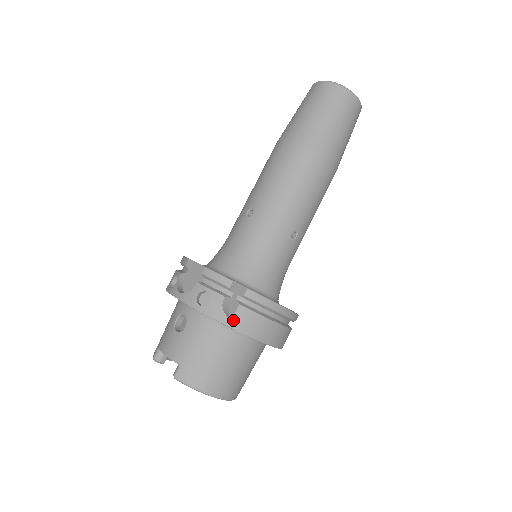
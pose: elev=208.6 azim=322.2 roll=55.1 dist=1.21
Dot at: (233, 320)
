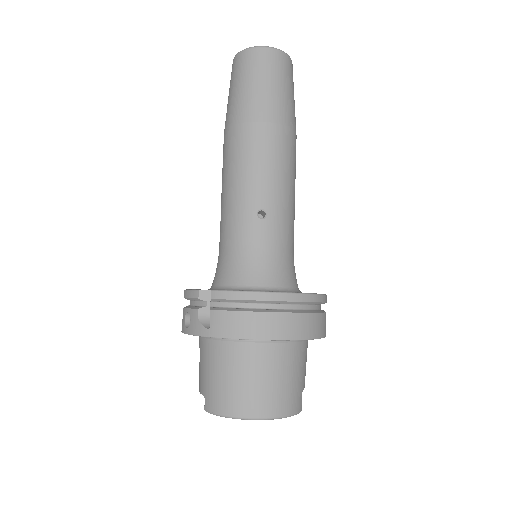
Dot at: (211, 328)
